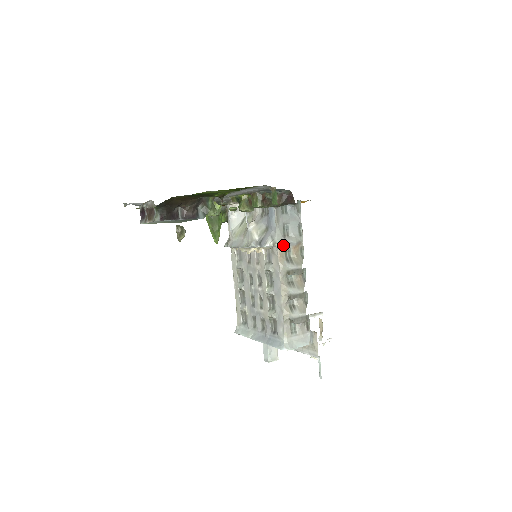
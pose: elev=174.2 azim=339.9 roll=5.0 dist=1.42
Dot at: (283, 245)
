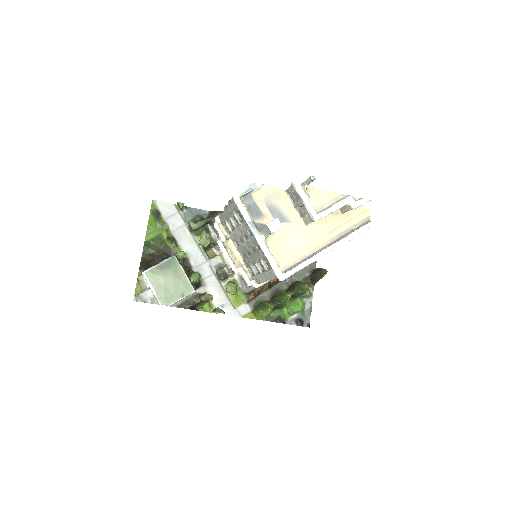
Dot at: occluded
